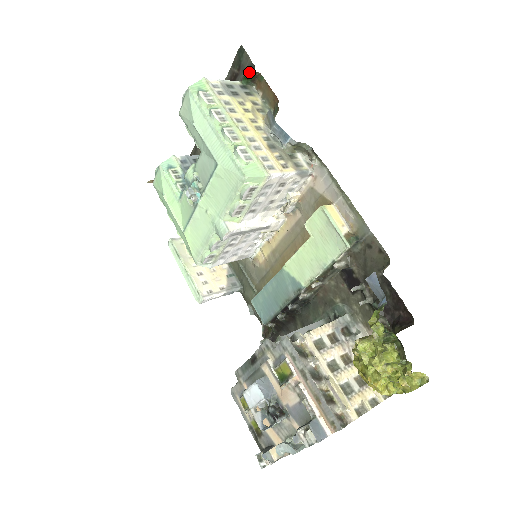
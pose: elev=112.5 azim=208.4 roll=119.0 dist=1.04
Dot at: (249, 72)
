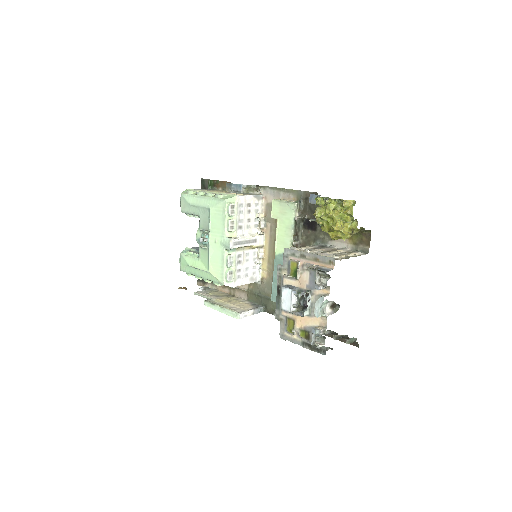
Dot at: (210, 181)
